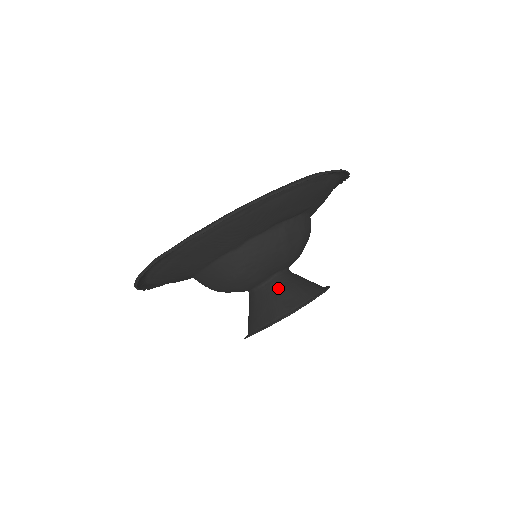
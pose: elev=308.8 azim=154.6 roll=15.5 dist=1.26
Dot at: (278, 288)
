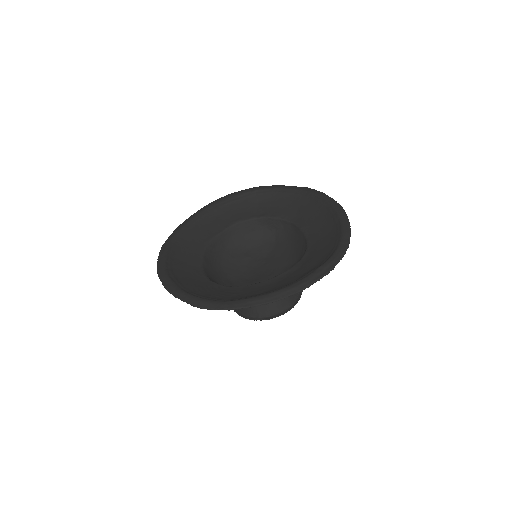
Dot at: occluded
